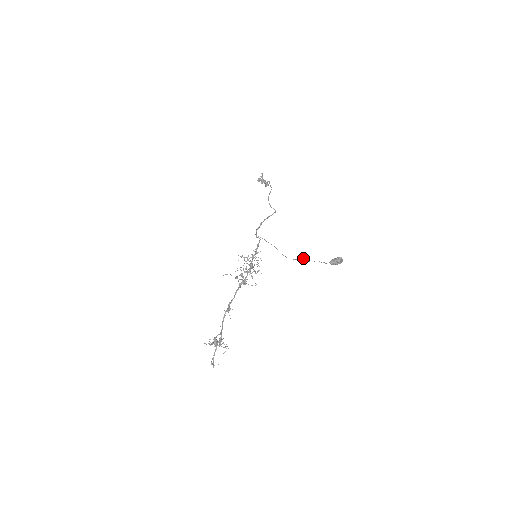
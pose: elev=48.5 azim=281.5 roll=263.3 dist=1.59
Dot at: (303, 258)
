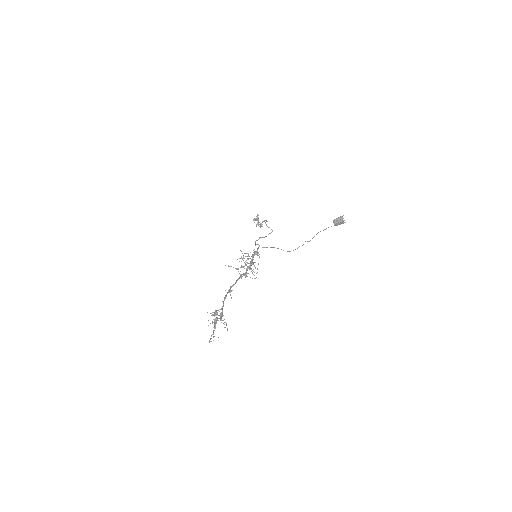
Dot at: occluded
